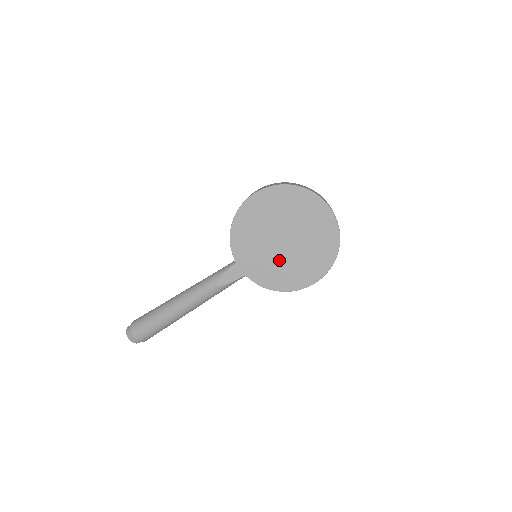
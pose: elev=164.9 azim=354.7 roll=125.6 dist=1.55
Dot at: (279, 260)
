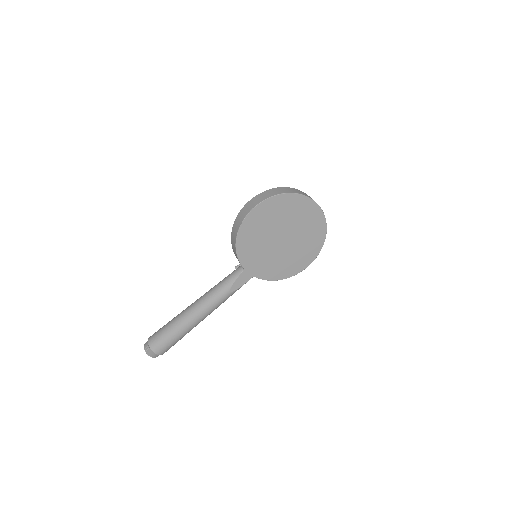
Dot at: (280, 256)
